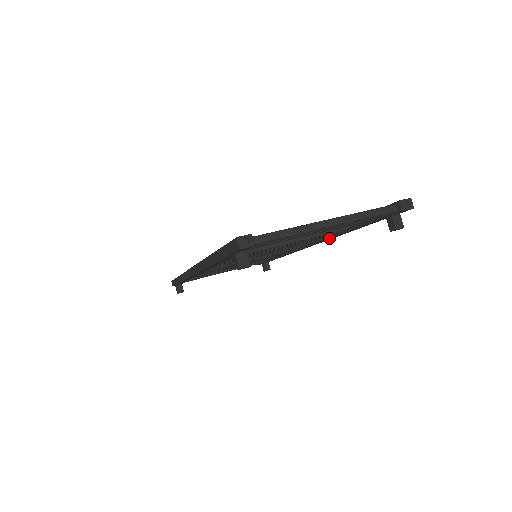
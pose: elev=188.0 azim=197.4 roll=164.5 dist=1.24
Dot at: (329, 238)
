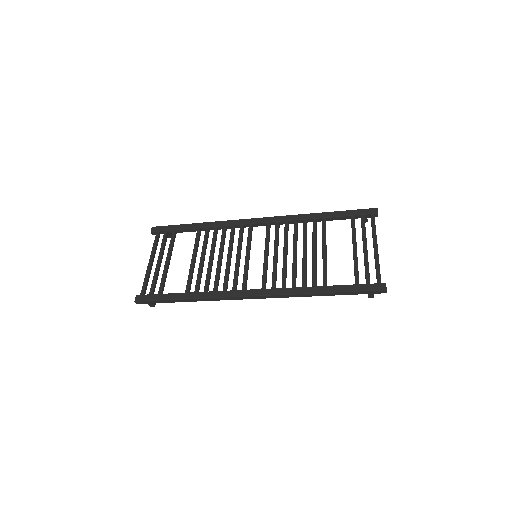
Dot at: occluded
